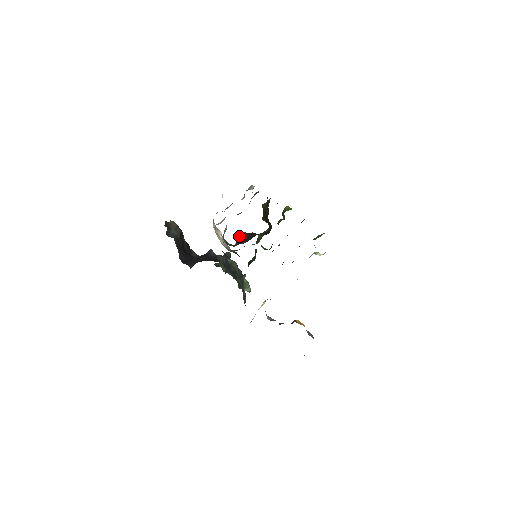
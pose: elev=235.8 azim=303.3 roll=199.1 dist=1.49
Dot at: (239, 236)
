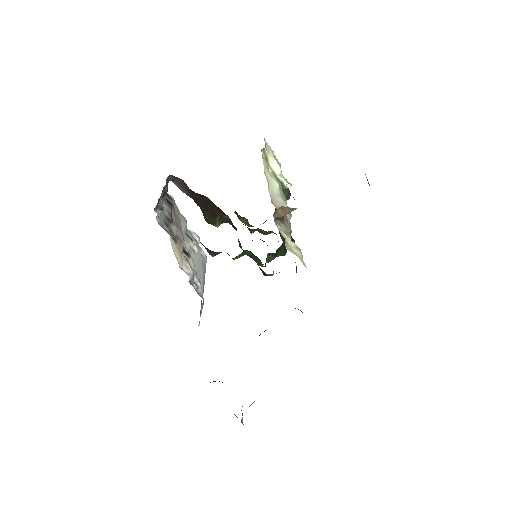
Dot at: occluded
